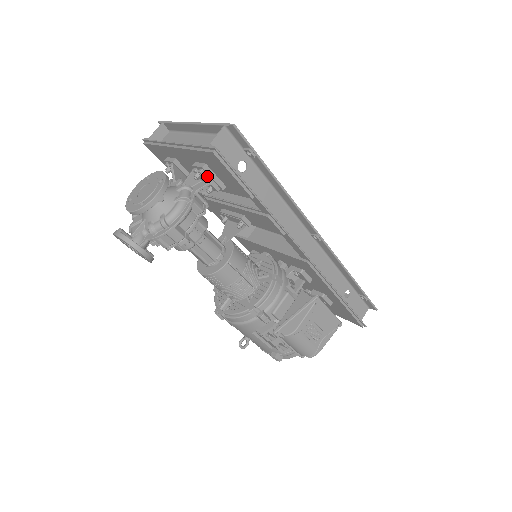
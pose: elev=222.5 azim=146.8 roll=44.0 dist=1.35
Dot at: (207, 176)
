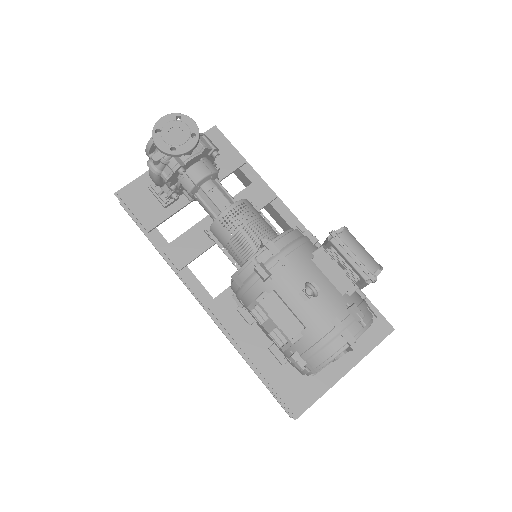
Dot at: occluded
